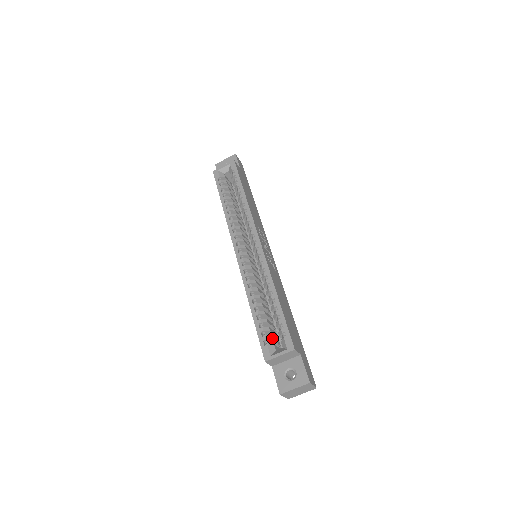
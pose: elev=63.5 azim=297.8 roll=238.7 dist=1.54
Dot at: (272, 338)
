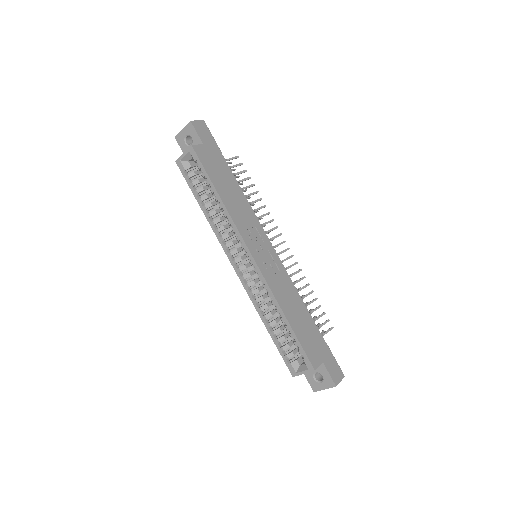
Dot at: (293, 354)
